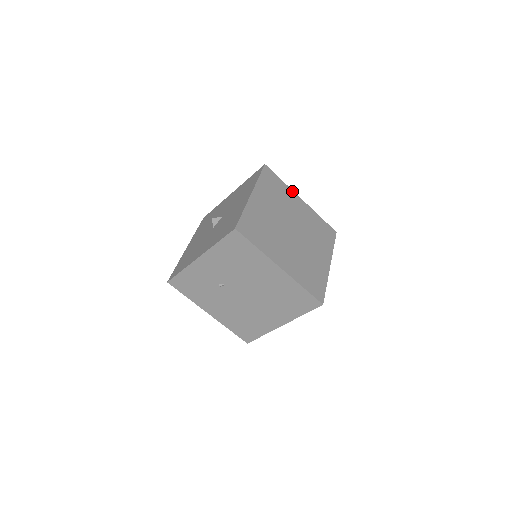
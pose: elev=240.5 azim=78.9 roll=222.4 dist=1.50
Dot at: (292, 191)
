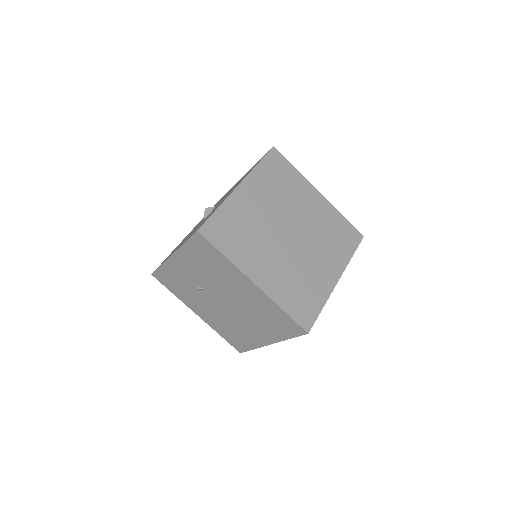
Dot at: (307, 181)
